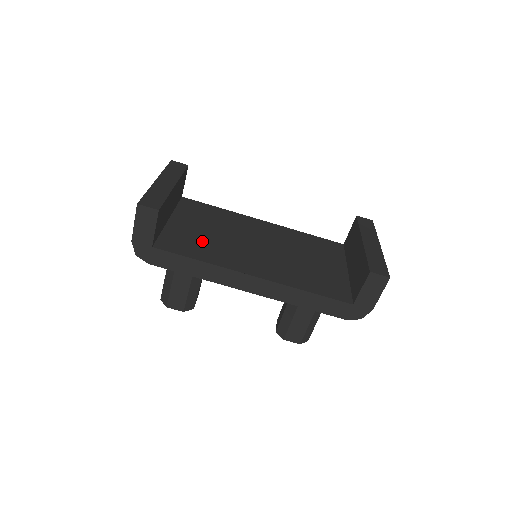
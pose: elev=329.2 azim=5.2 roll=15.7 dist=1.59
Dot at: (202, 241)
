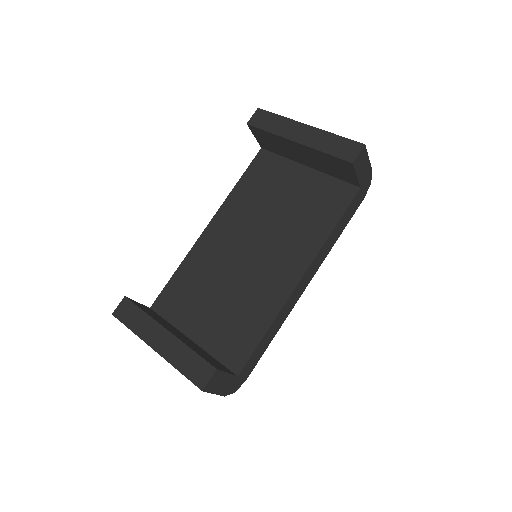
Dot at: (235, 315)
